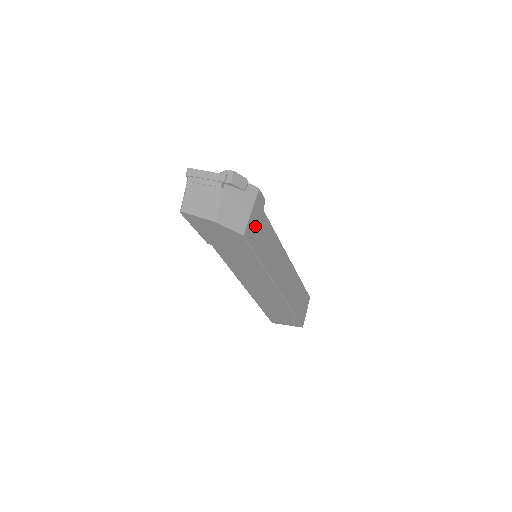
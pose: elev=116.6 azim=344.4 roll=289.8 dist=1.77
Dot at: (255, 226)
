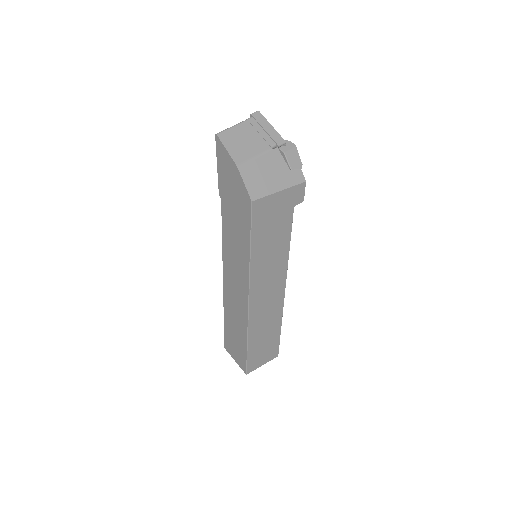
Dot at: (272, 210)
